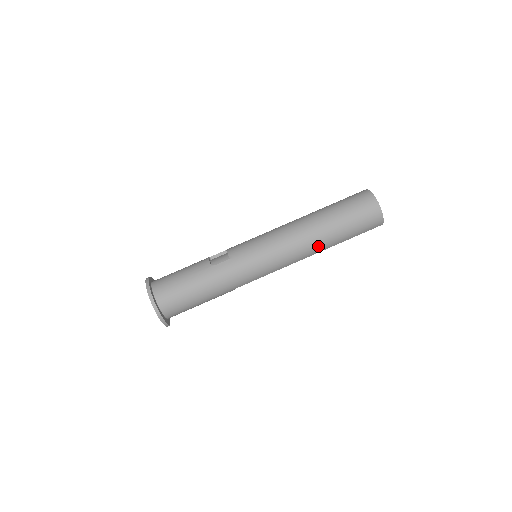
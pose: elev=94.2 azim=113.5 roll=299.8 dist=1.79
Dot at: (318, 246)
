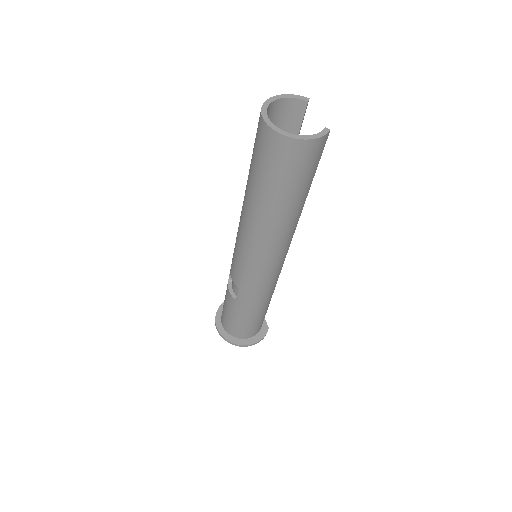
Dot at: (290, 223)
